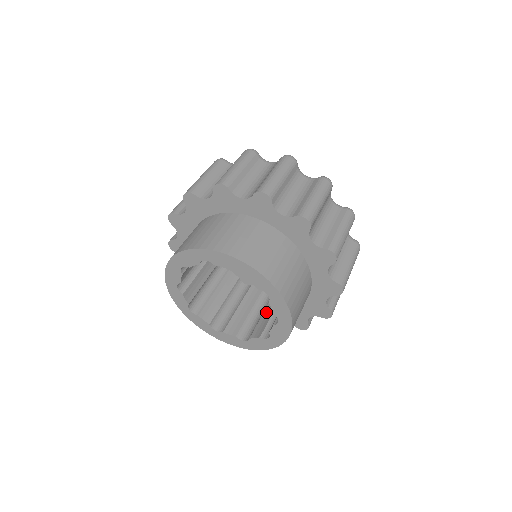
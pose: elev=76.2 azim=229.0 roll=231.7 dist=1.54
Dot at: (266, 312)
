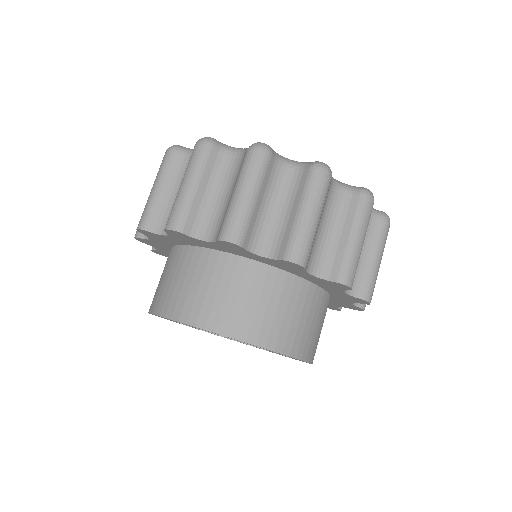
Dot at: occluded
